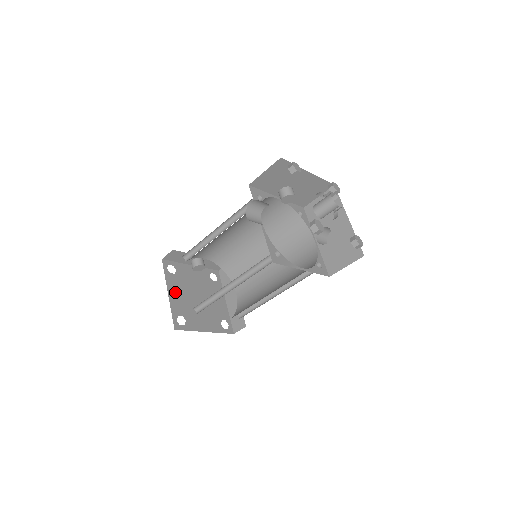
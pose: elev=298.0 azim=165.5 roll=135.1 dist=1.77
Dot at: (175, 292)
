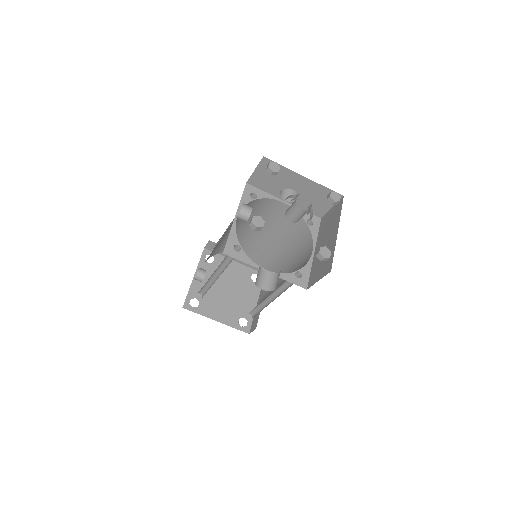
Dot at: (217, 313)
